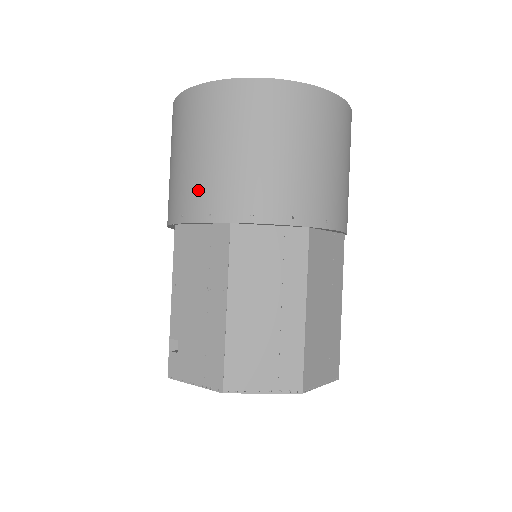
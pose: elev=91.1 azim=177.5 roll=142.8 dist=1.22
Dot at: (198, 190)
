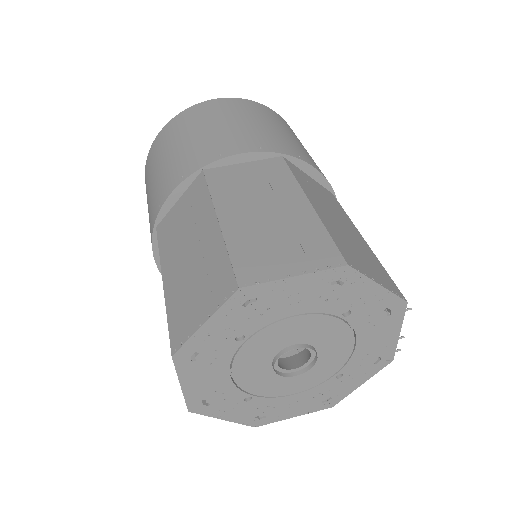
Dot at: occluded
